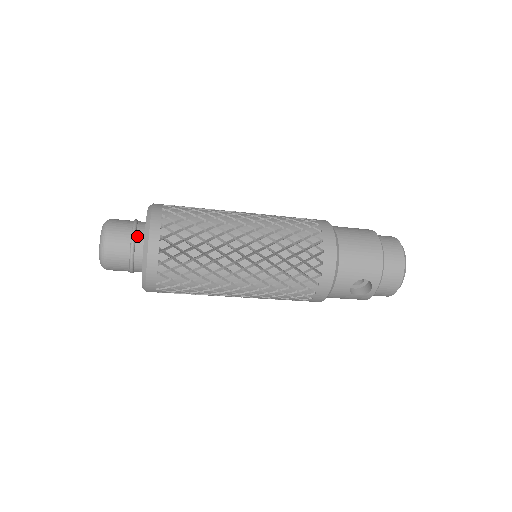
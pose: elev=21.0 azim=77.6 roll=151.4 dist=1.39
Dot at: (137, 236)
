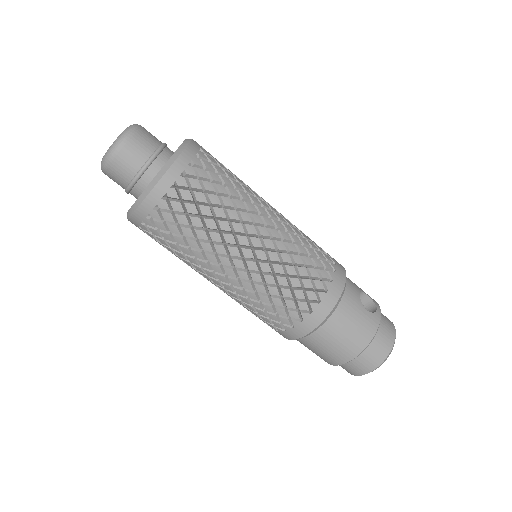
Dot at: occluded
